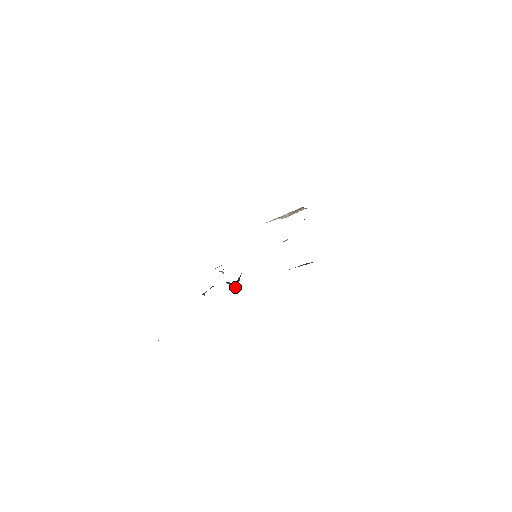
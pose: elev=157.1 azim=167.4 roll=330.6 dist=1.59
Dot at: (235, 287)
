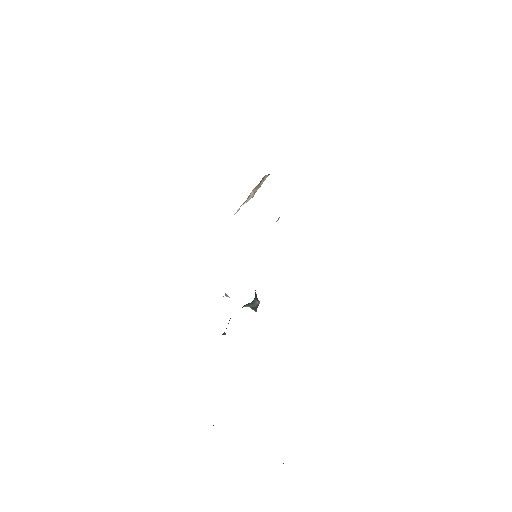
Dot at: (256, 305)
